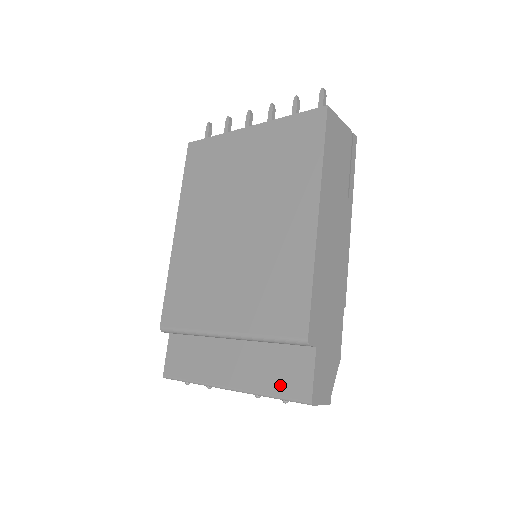
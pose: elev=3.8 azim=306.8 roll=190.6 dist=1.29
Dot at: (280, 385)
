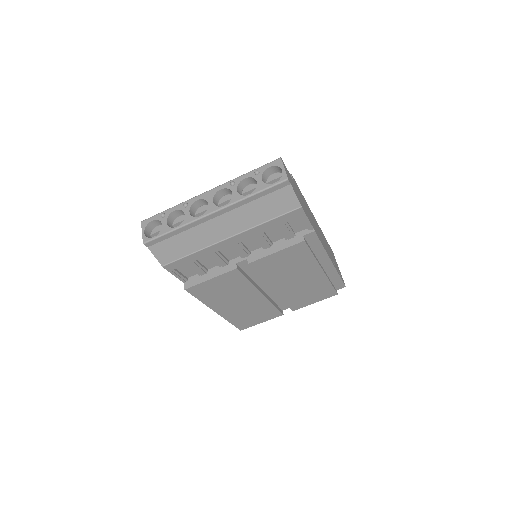
Dot at: occluded
